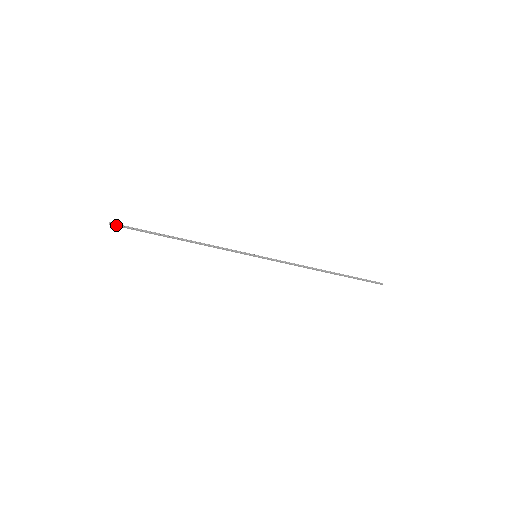
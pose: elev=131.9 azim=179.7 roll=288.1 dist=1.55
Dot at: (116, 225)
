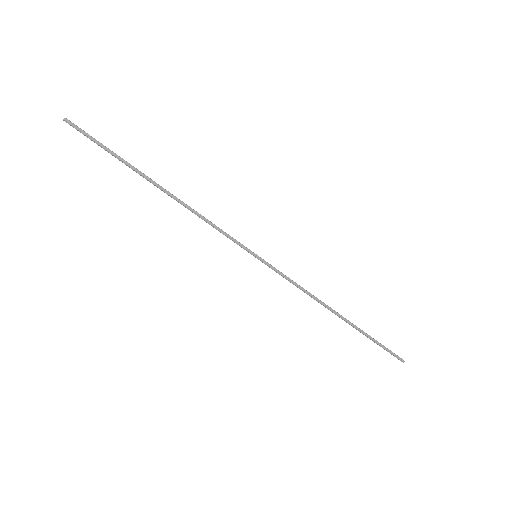
Dot at: (74, 125)
